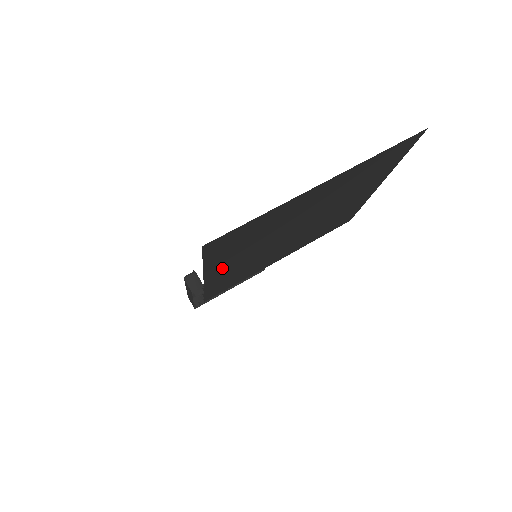
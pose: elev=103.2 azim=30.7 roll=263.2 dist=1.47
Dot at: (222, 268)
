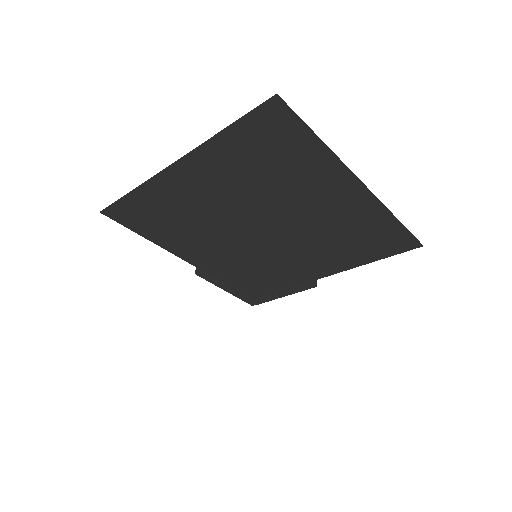
Dot at: (194, 253)
